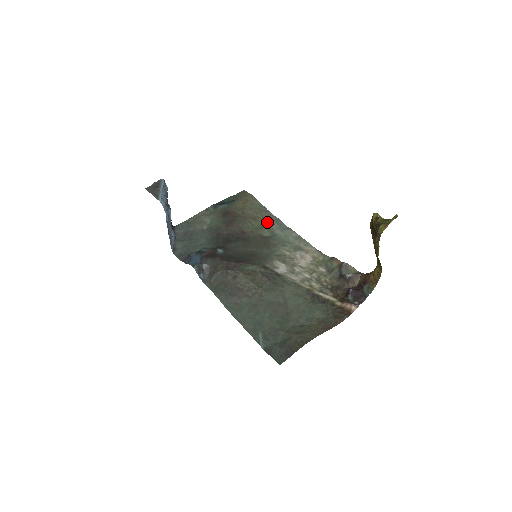
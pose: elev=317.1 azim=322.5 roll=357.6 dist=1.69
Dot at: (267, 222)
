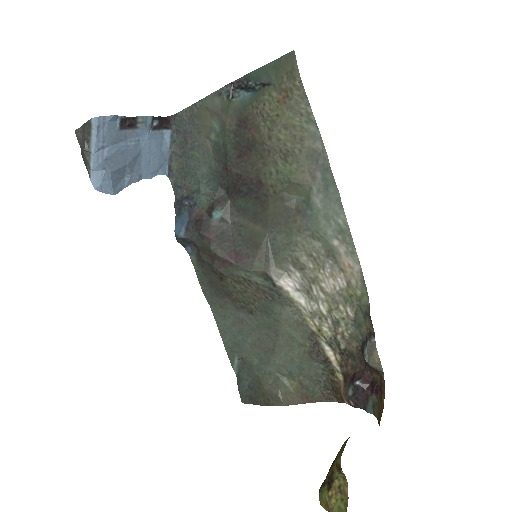
Dot at: (307, 168)
